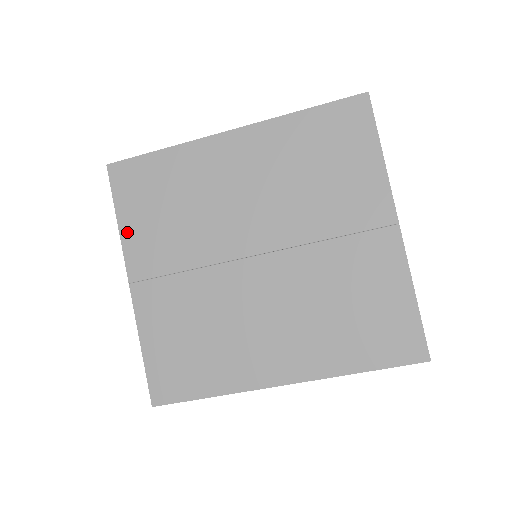
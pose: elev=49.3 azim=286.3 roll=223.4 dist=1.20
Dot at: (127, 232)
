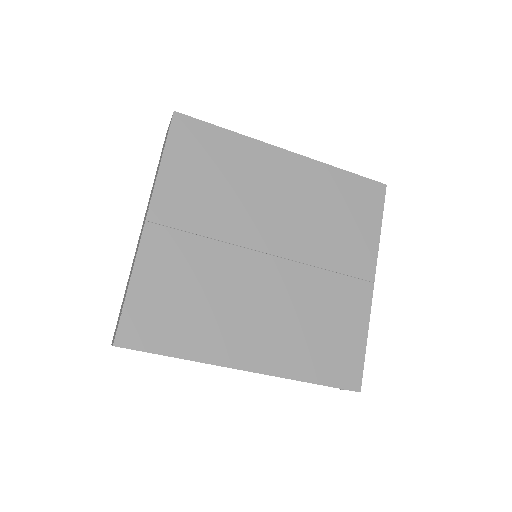
Dot at: (166, 176)
